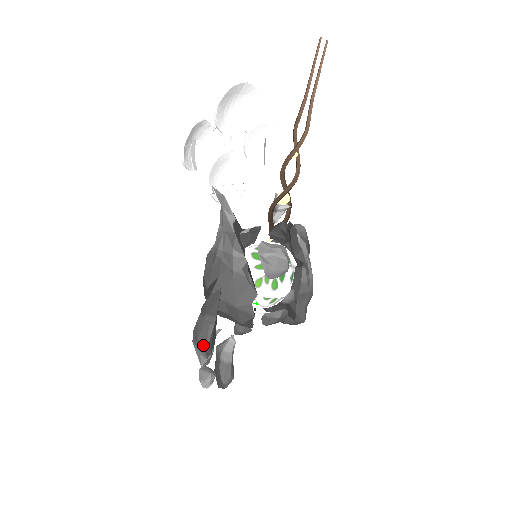
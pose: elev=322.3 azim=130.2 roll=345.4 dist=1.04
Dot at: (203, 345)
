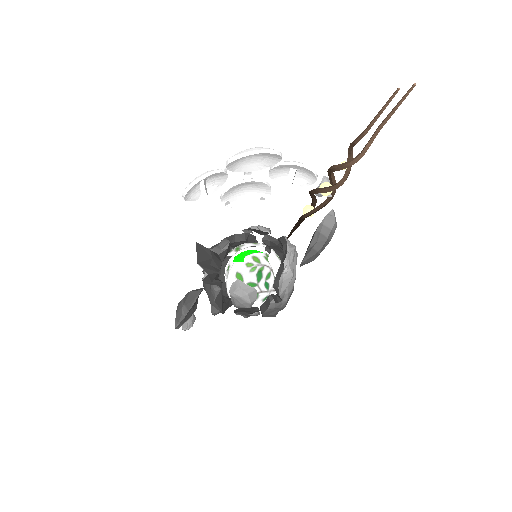
Dot at: (176, 323)
